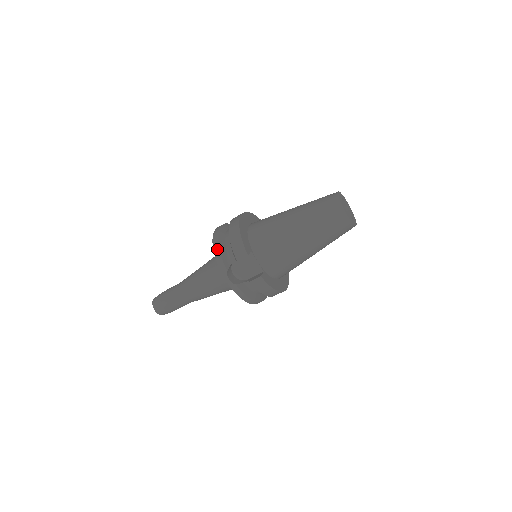
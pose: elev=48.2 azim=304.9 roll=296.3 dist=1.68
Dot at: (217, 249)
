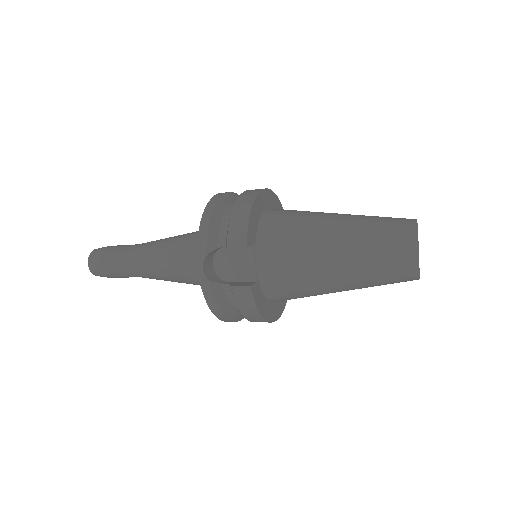
Dot at: (207, 218)
